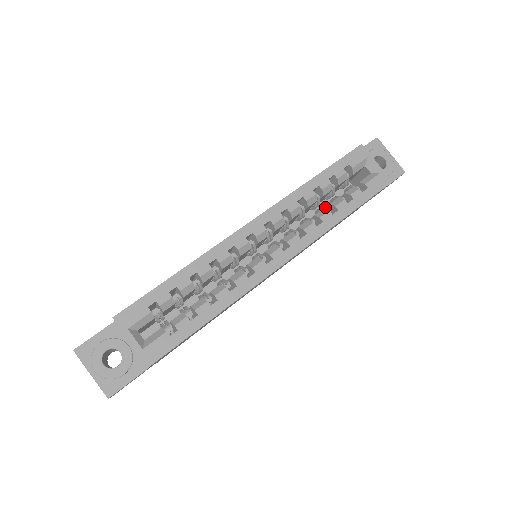
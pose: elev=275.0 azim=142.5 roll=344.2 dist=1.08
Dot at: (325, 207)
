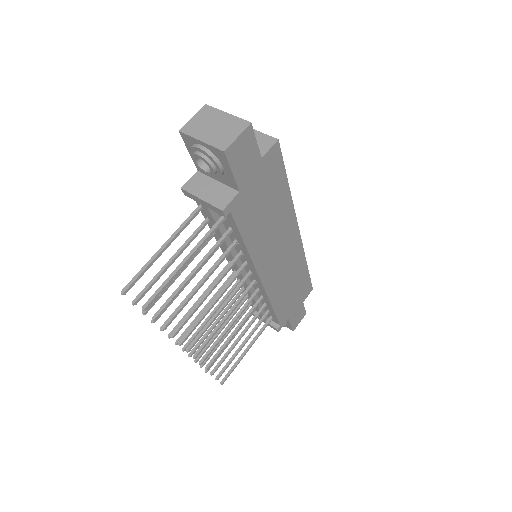
Dot at: occluded
